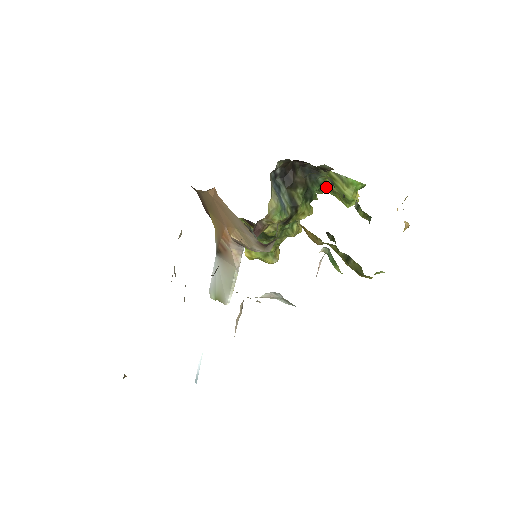
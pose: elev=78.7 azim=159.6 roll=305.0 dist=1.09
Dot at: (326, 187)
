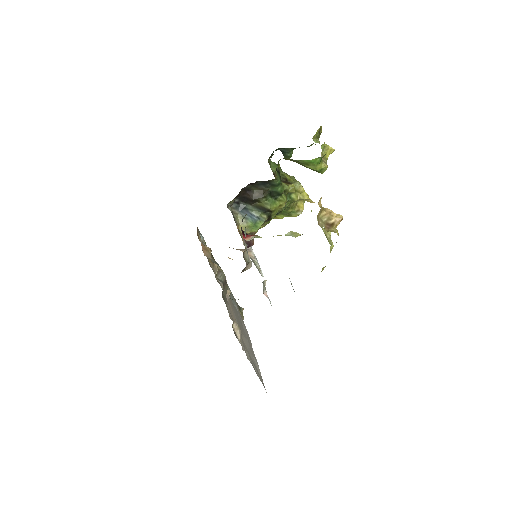
Dot at: occluded
